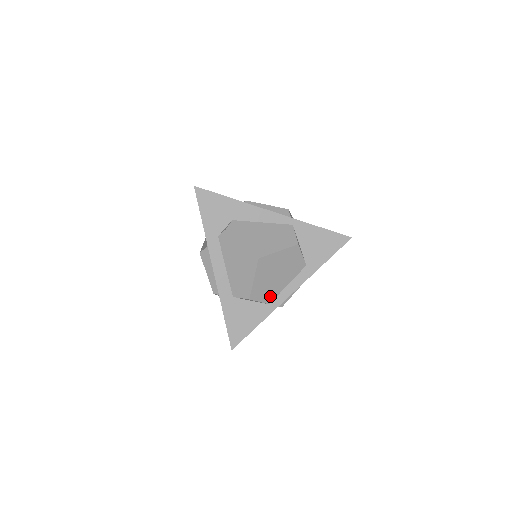
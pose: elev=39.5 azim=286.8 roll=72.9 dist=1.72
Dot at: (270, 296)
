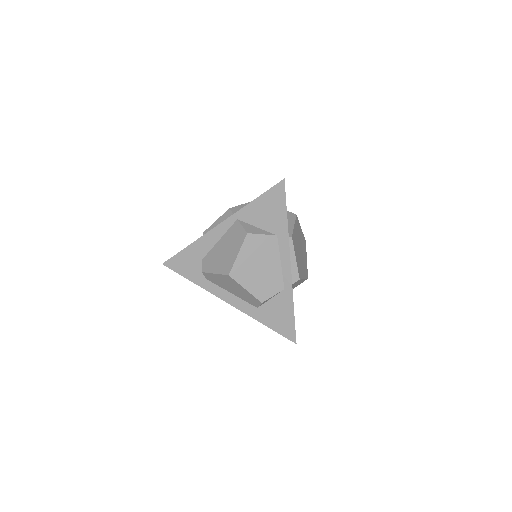
Dot at: (277, 284)
